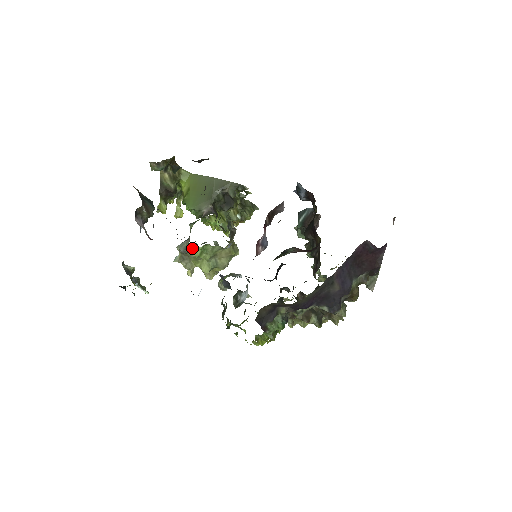
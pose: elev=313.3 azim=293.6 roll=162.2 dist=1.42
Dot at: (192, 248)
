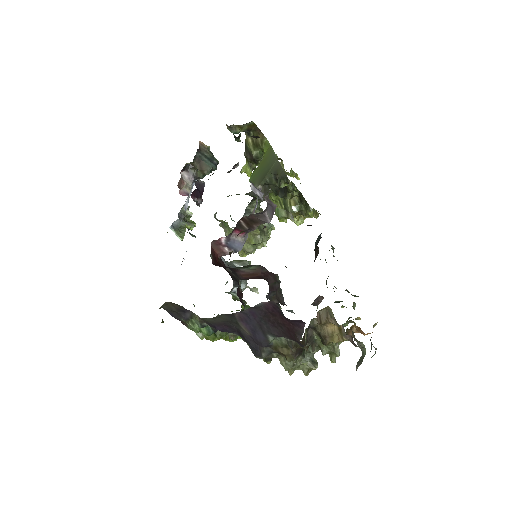
Dot at: (217, 219)
